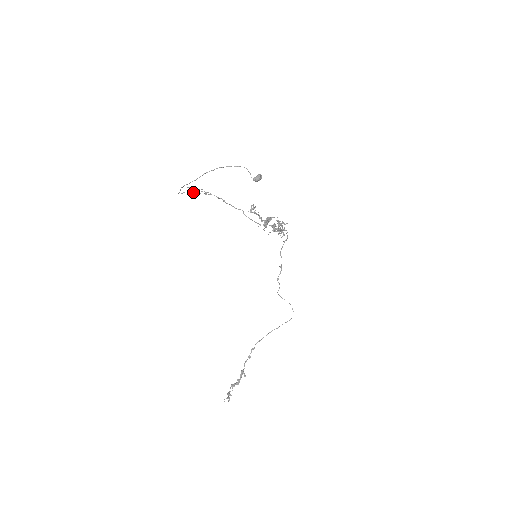
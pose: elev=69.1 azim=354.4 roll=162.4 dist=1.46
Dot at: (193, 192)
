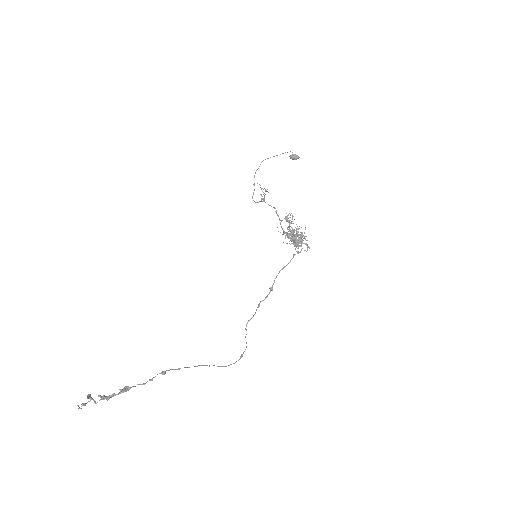
Dot at: (262, 201)
